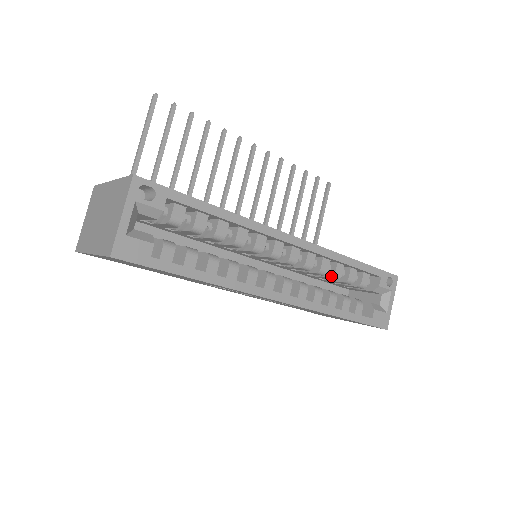
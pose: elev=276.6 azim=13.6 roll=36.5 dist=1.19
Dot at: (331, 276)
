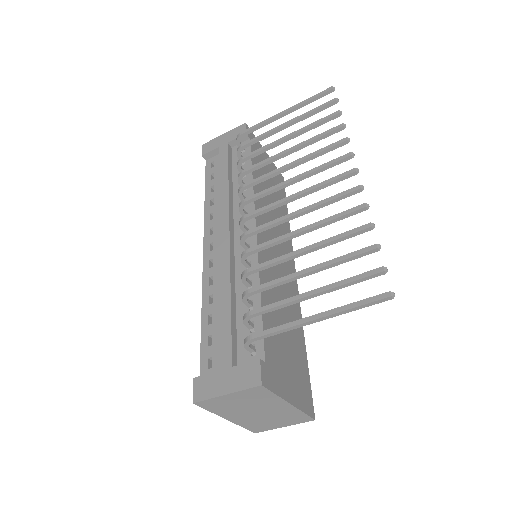
Dot at: occluded
